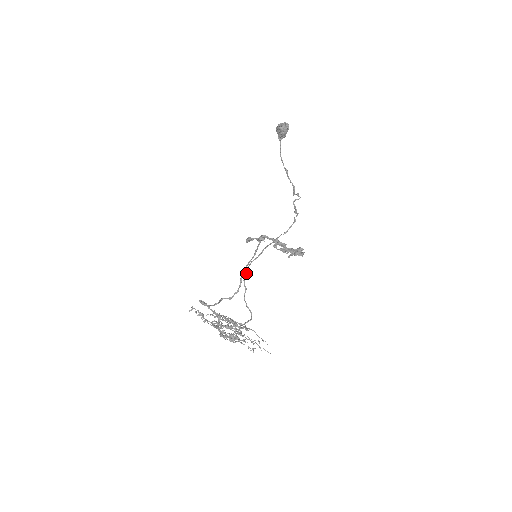
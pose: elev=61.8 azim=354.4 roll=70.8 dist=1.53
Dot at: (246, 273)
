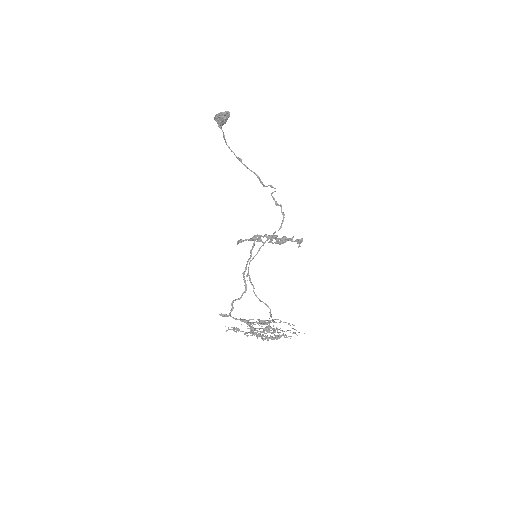
Dot at: occluded
